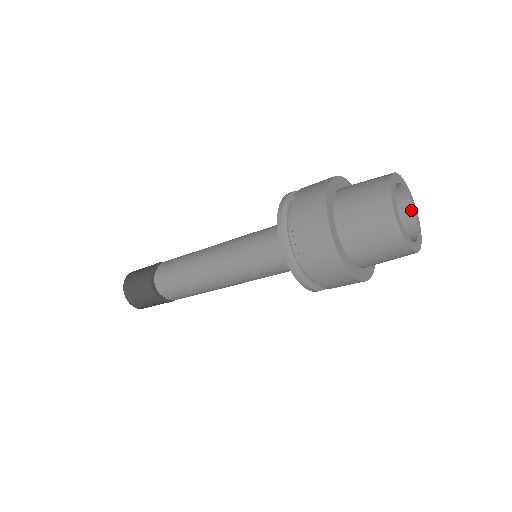
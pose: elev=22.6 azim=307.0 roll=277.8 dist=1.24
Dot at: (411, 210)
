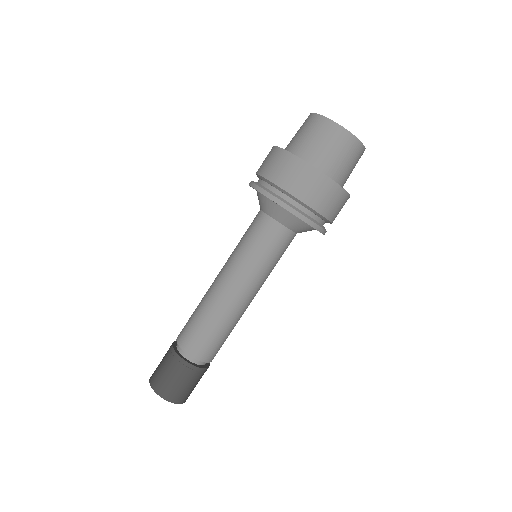
Dot at: occluded
